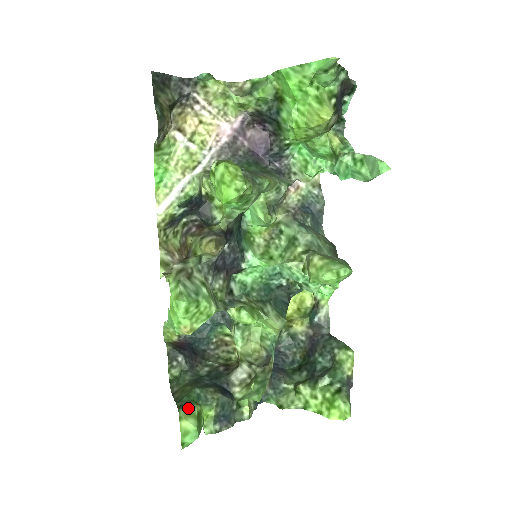
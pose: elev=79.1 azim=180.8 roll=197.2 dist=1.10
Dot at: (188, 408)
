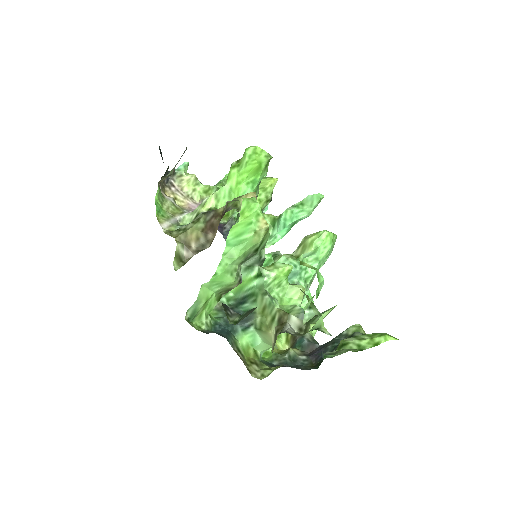
Dot at: occluded
